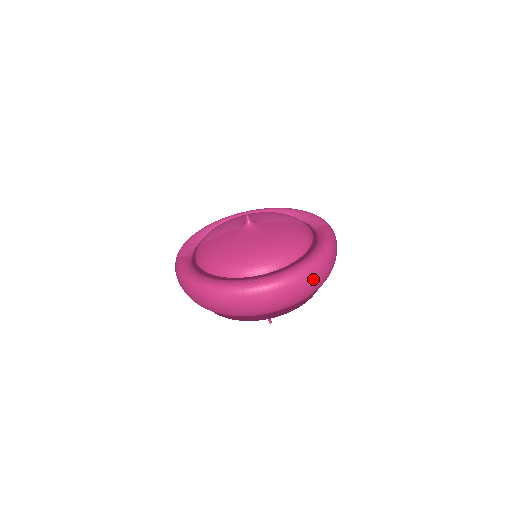
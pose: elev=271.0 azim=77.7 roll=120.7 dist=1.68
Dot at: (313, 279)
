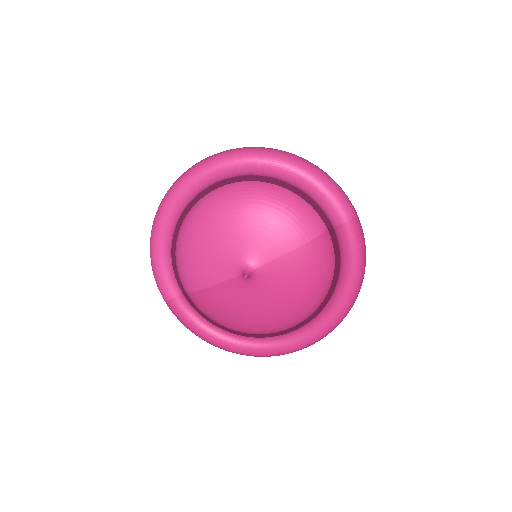
Dot at: occluded
